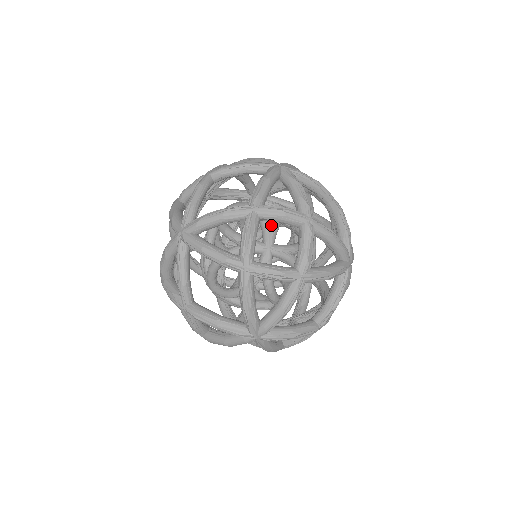
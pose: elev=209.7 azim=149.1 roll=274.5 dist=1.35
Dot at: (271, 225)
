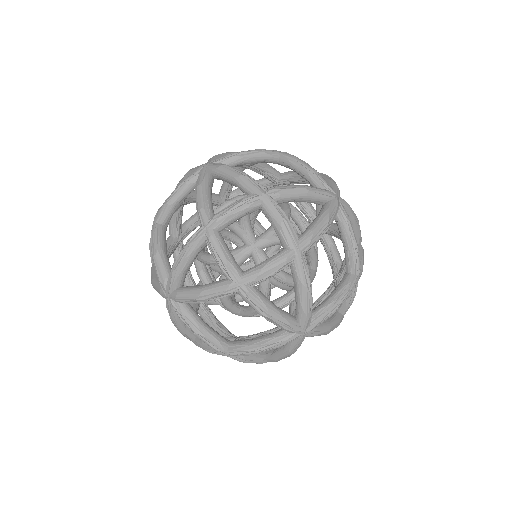
Dot at: occluded
